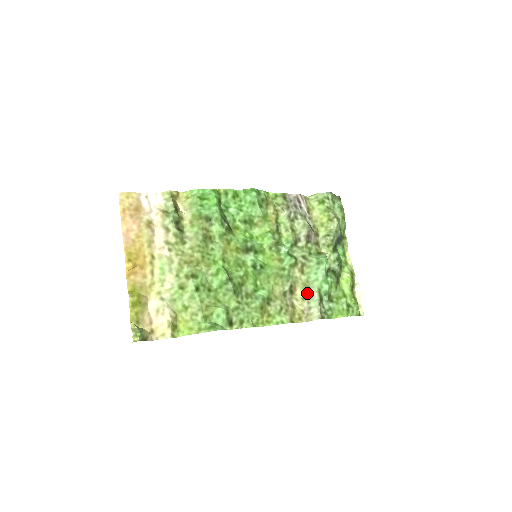
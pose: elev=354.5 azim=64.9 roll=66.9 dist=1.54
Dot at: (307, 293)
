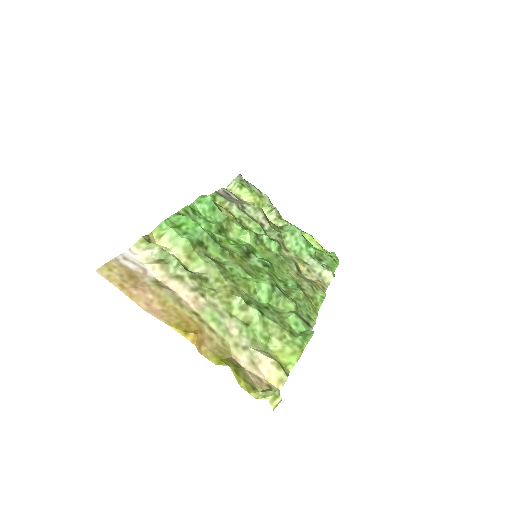
Dot at: (306, 264)
